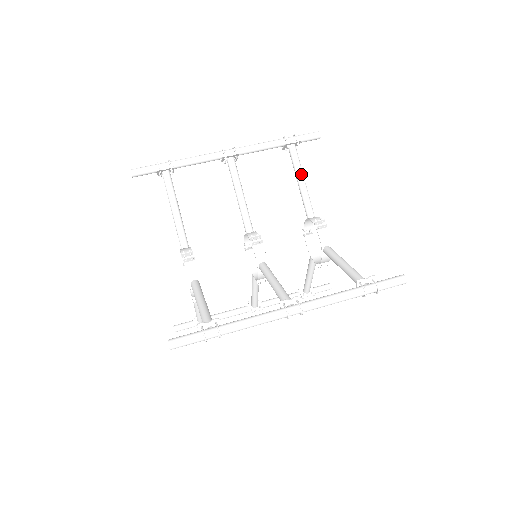
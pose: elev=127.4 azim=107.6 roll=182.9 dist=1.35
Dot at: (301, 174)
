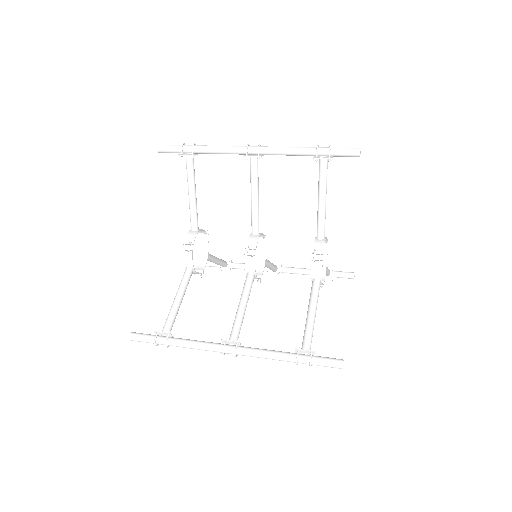
Dot at: occluded
